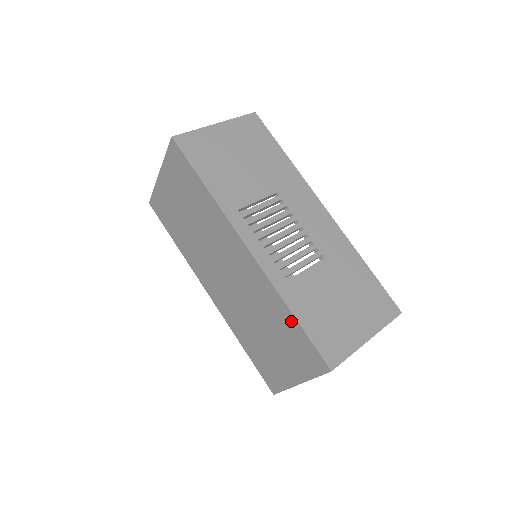
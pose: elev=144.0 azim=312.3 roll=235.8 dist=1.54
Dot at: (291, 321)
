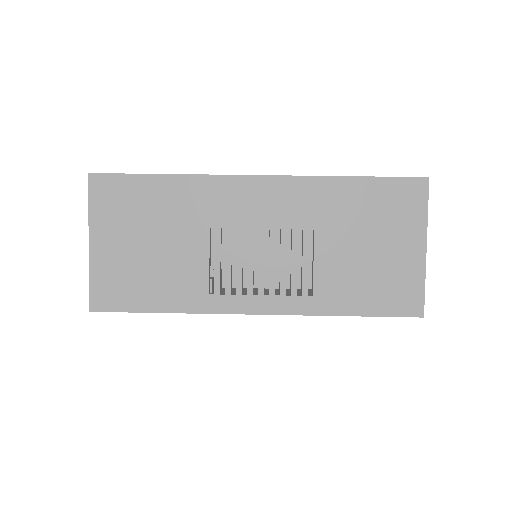
Dot at: occluded
